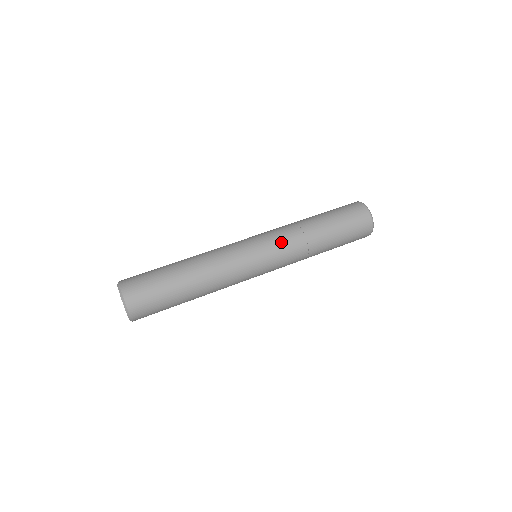
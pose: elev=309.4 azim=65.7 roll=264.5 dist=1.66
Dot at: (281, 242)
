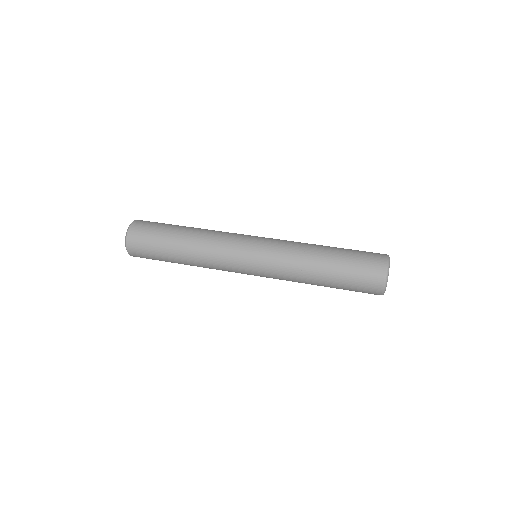
Dot at: (275, 267)
